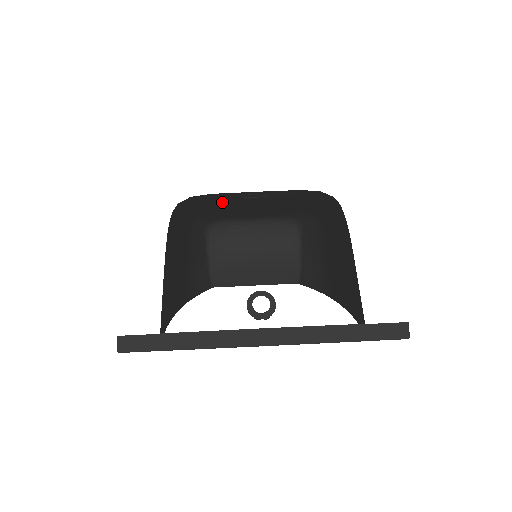
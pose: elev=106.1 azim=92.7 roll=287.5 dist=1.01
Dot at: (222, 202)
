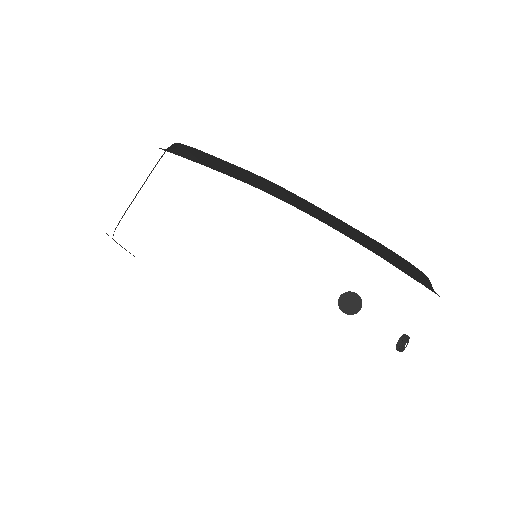
Dot at: occluded
